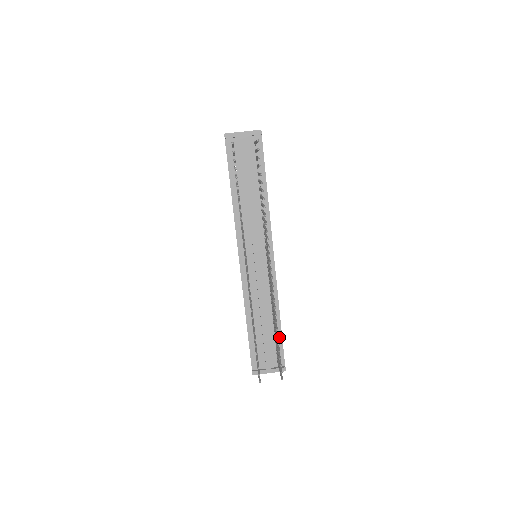
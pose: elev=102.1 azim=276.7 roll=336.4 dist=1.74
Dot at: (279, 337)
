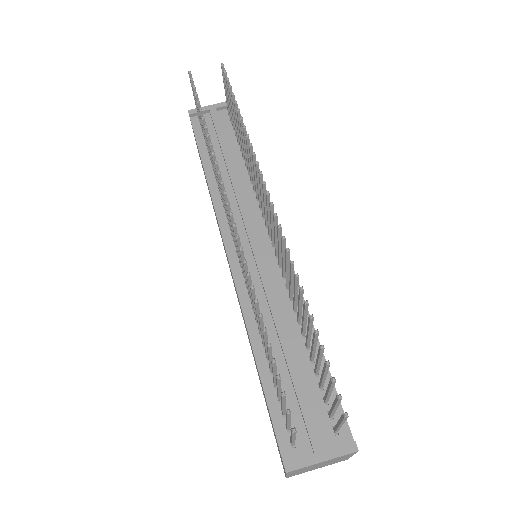
Dot at: occluded
